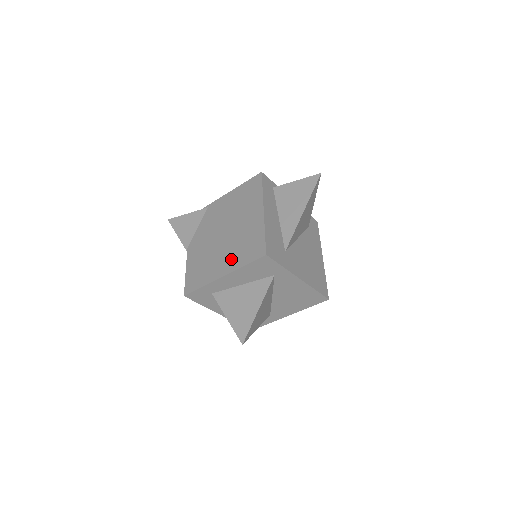
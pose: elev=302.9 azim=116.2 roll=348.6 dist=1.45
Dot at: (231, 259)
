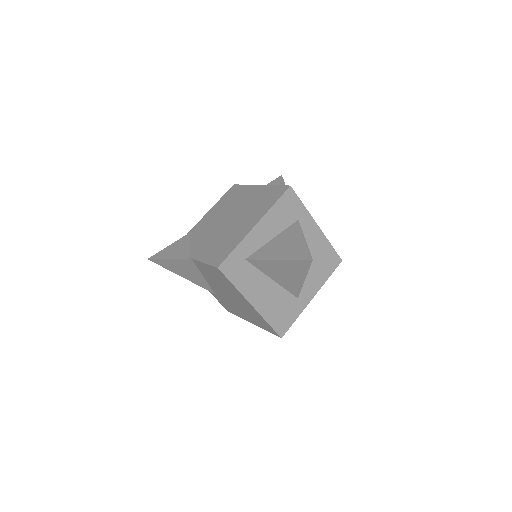
Dot at: (254, 215)
